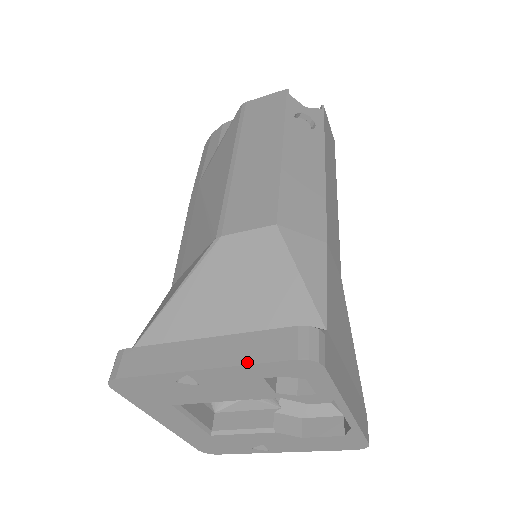
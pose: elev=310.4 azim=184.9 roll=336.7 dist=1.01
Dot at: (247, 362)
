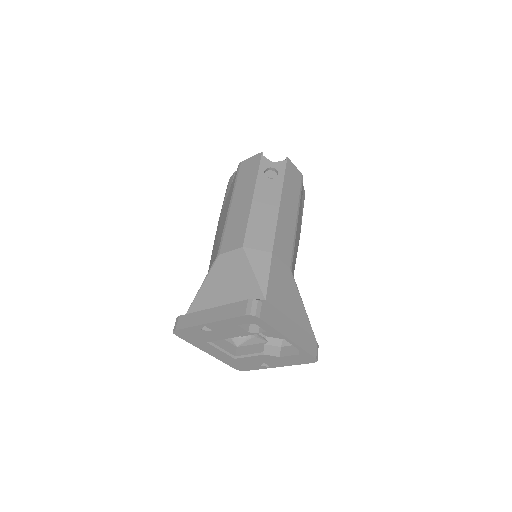
Dot at: (226, 318)
